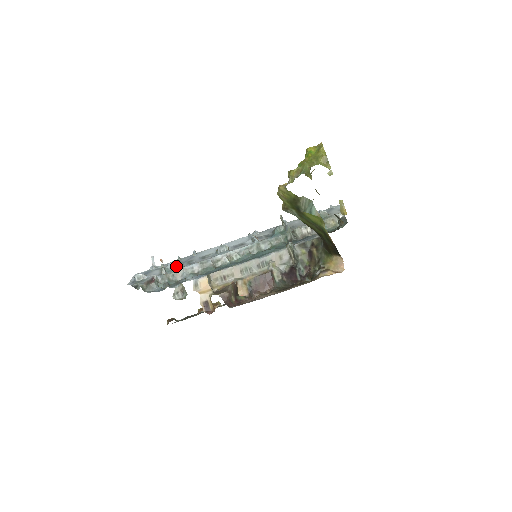
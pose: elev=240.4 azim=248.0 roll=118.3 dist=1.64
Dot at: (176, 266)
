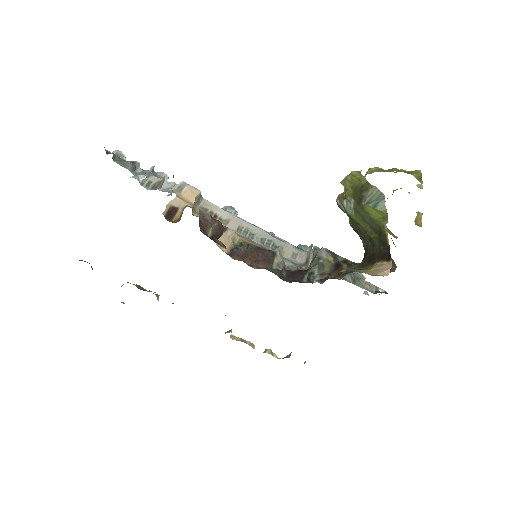
Dot at: occluded
